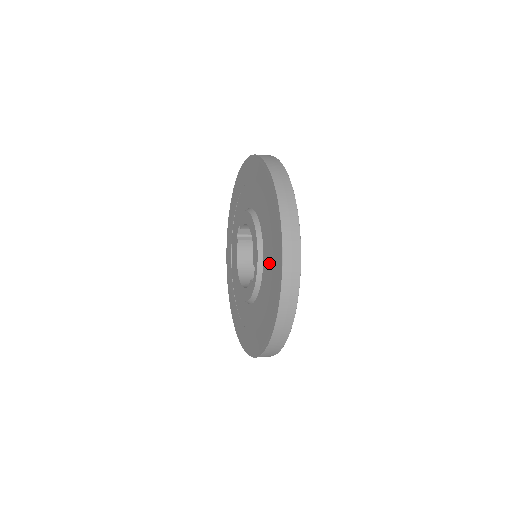
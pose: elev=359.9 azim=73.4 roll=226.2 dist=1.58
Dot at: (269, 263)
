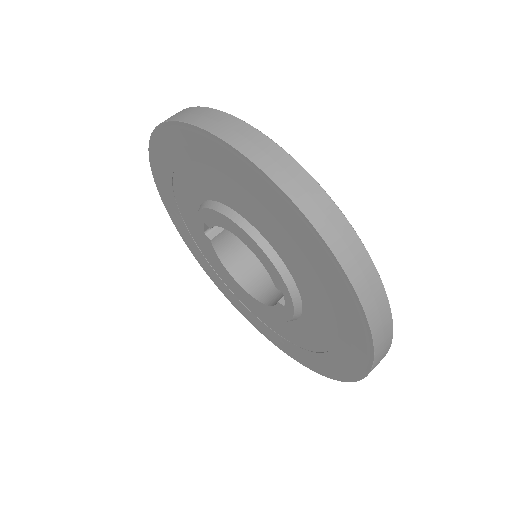
Dot at: (317, 295)
